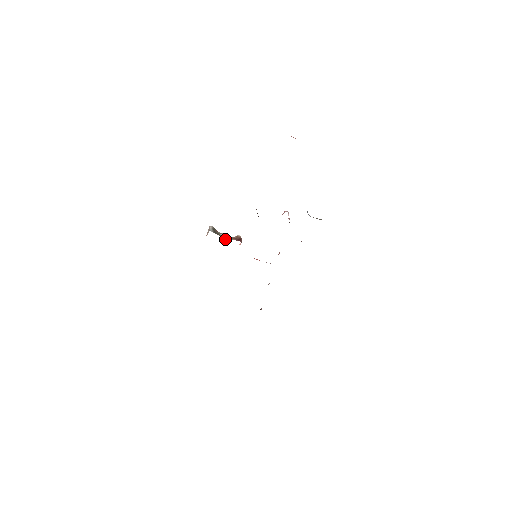
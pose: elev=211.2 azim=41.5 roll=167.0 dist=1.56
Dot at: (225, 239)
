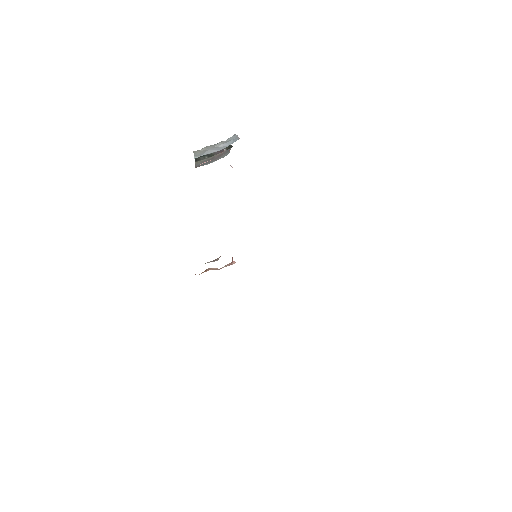
Dot at: occluded
